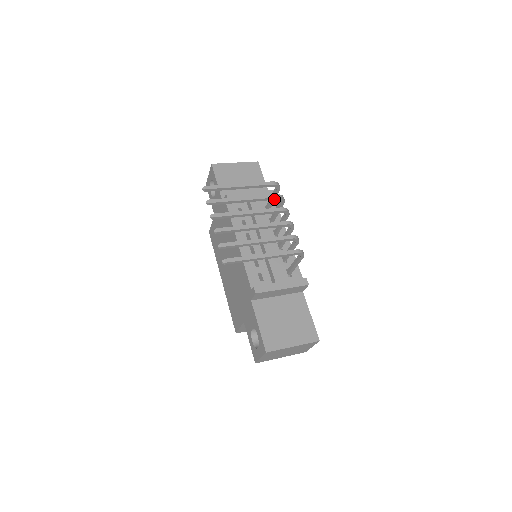
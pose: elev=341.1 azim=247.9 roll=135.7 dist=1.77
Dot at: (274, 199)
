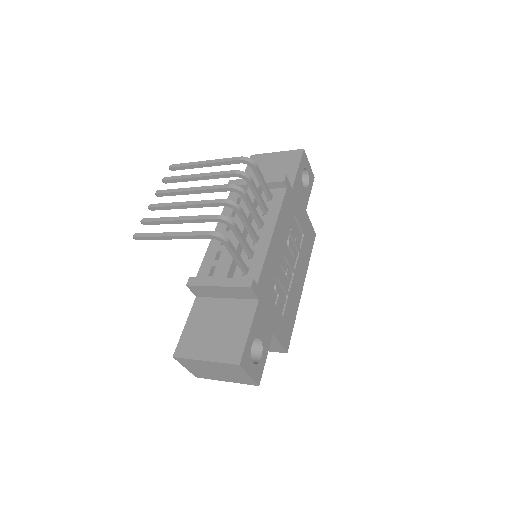
Dot at: (232, 176)
